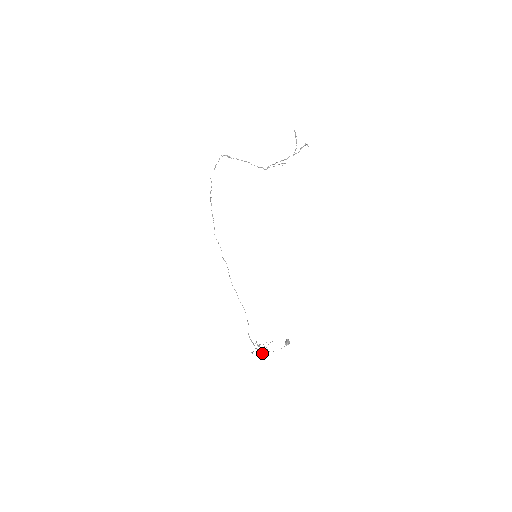
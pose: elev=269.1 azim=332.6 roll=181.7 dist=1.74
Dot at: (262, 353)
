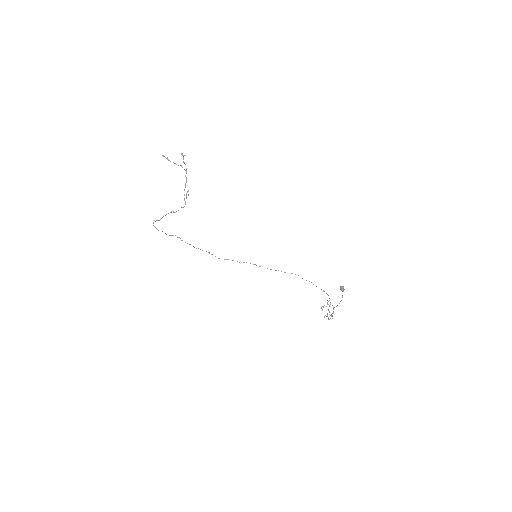
Dot at: (332, 315)
